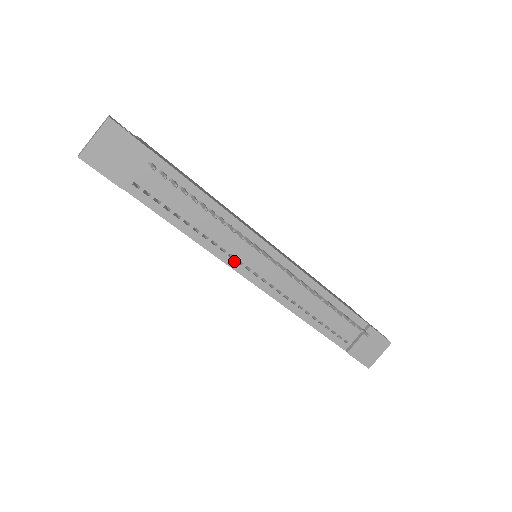
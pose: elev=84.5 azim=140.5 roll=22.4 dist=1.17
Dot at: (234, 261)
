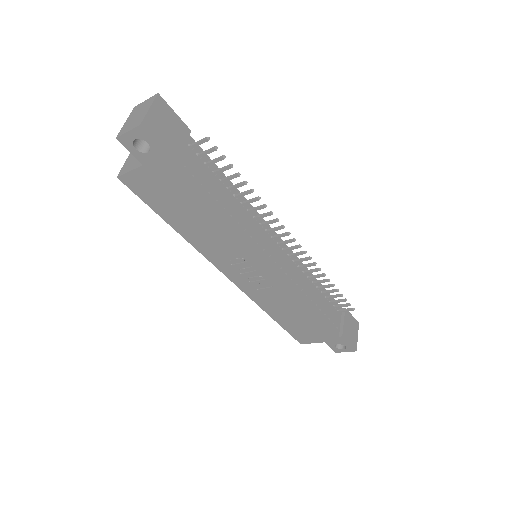
Dot at: (259, 247)
